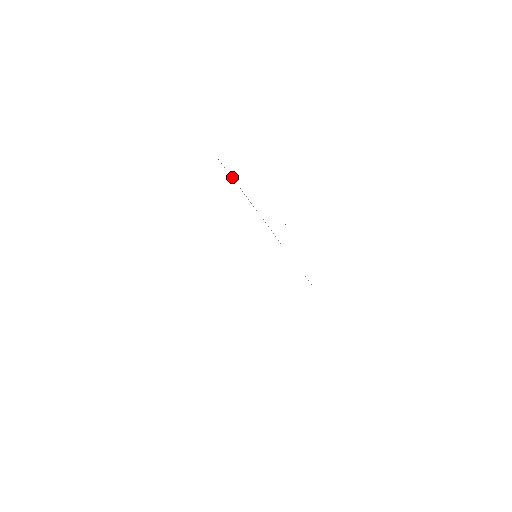
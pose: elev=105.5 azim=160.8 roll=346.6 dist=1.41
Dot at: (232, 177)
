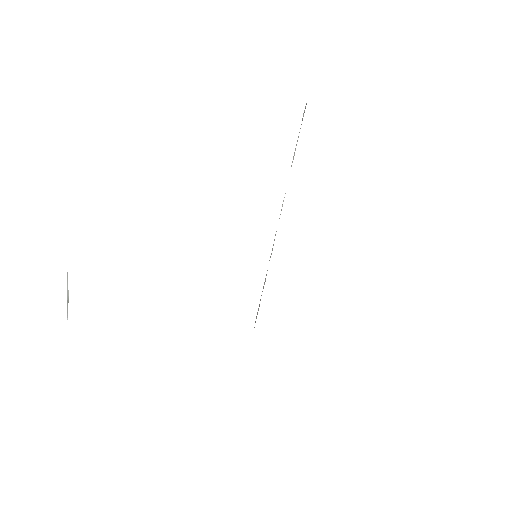
Dot at: occluded
